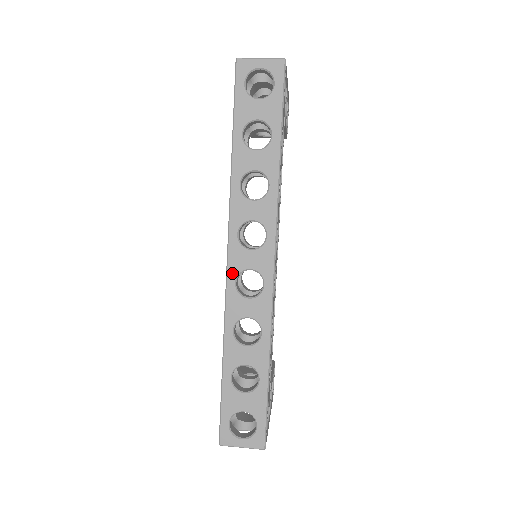
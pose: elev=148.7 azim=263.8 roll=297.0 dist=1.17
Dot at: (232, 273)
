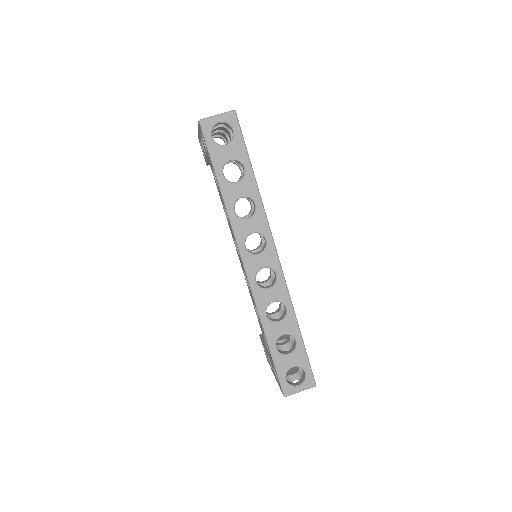
Dot at: (251, 276)
